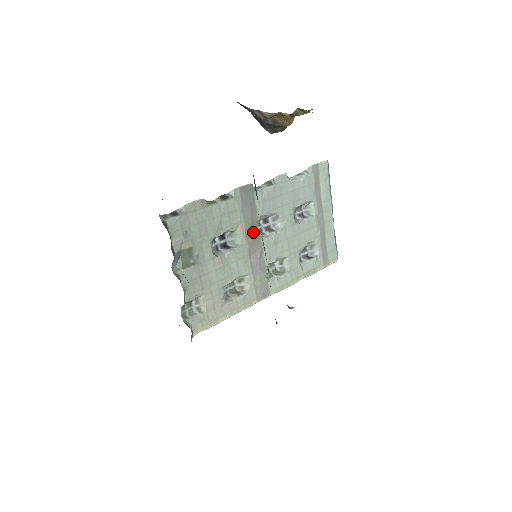
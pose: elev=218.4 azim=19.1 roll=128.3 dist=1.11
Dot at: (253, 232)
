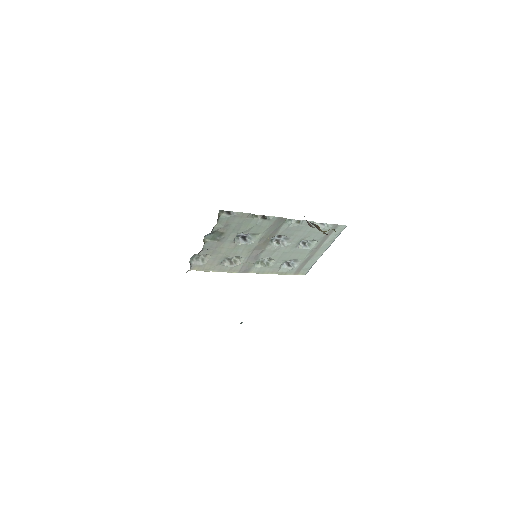
Dot at: (266, 240)
